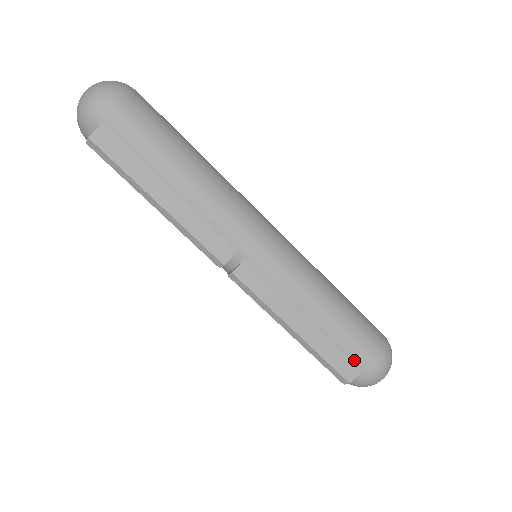
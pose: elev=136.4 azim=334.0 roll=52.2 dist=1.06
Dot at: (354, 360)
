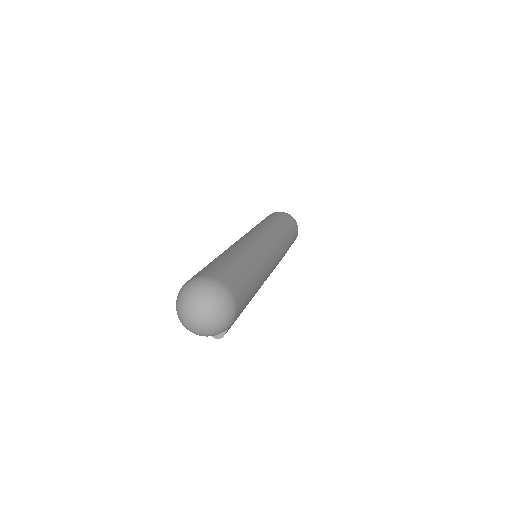
Dot at: occluded
